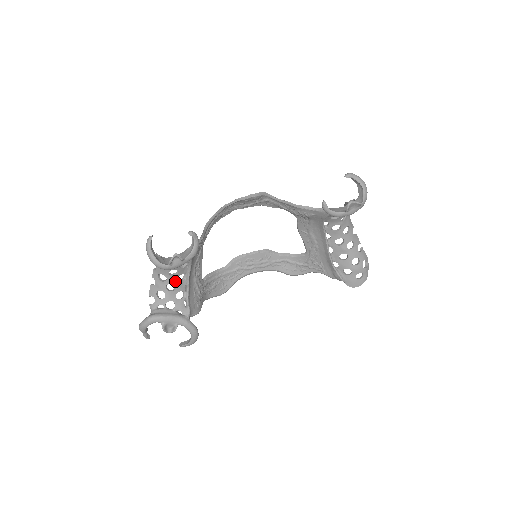
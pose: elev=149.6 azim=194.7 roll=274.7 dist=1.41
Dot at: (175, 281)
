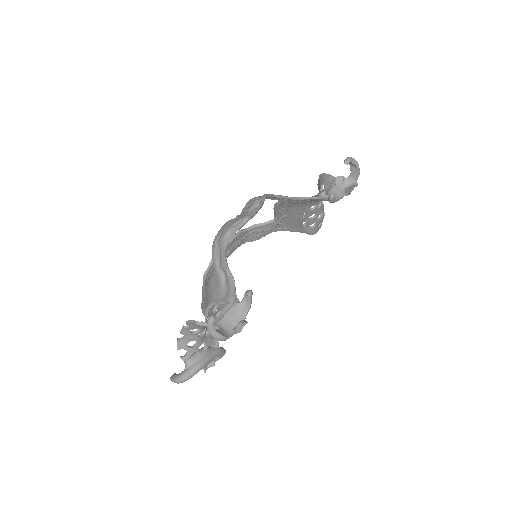
Dot at: occluded
